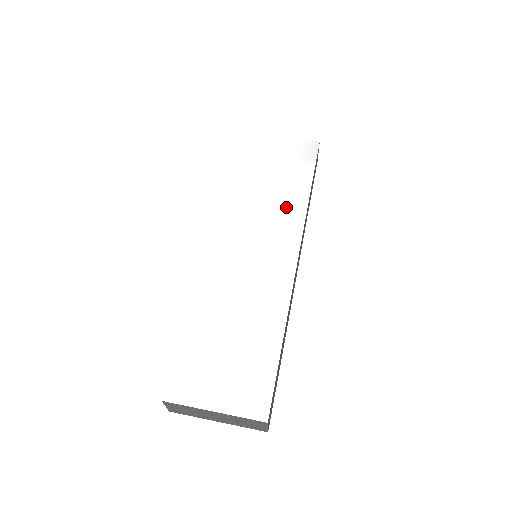
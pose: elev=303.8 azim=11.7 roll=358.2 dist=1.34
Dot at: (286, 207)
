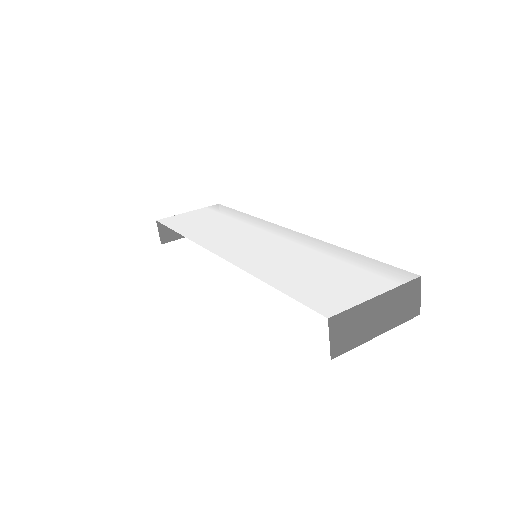
Dot at: (244, 224)
